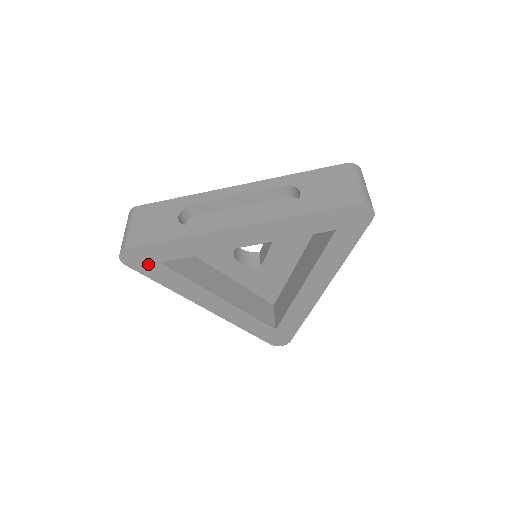
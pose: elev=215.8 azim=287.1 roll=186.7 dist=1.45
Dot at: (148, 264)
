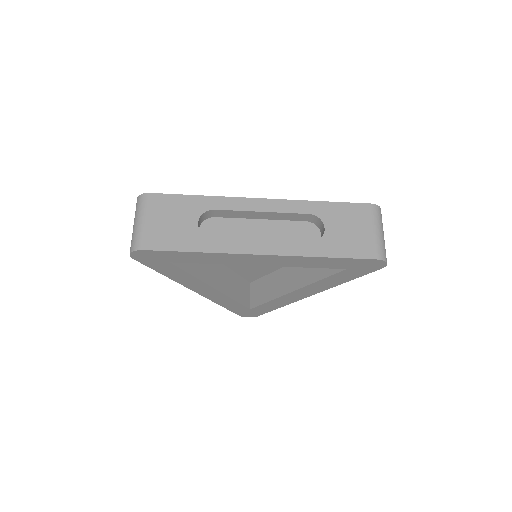
Dot at: (157, 261)
